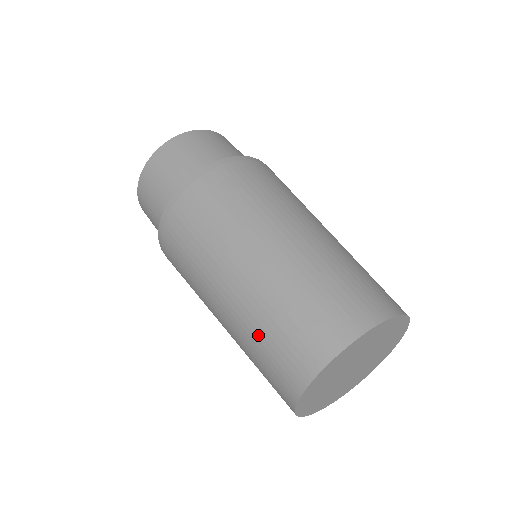
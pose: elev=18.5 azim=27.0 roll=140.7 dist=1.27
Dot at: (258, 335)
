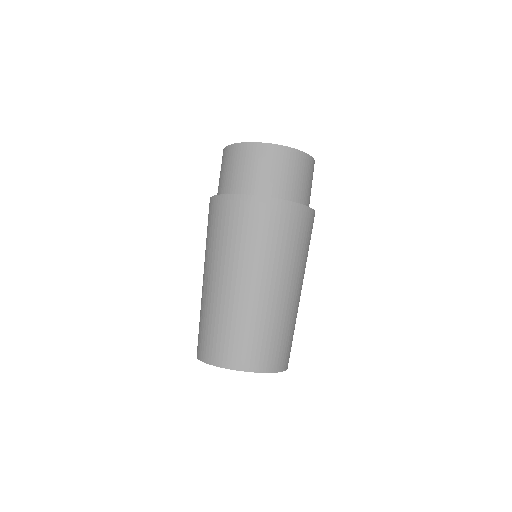
Dot at: (234, 323)
